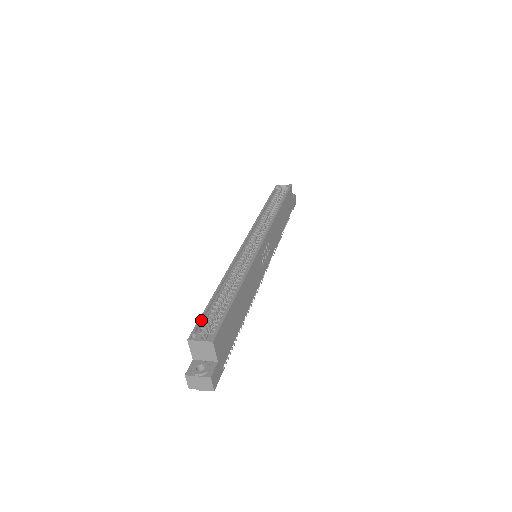
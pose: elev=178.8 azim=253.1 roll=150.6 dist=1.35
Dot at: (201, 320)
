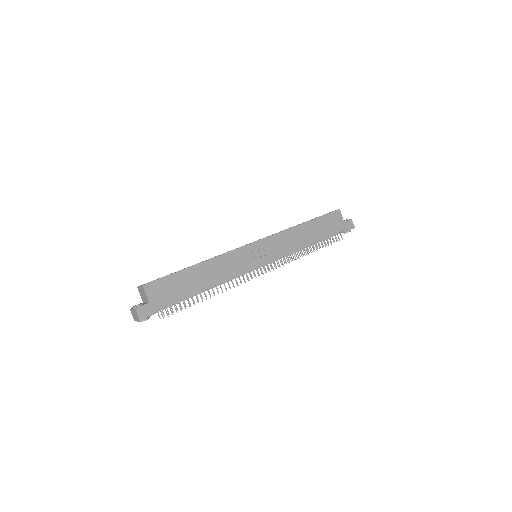
Dot at: occluded
